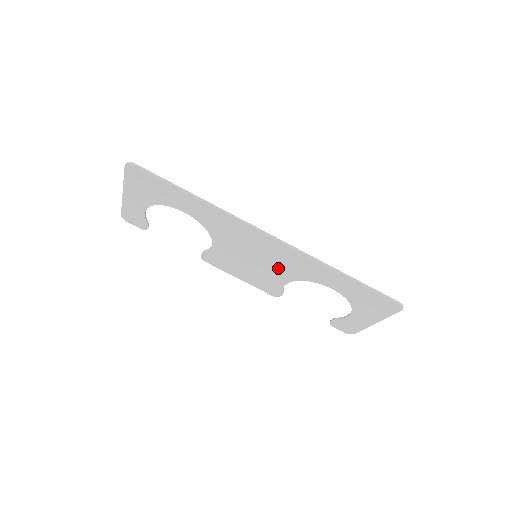
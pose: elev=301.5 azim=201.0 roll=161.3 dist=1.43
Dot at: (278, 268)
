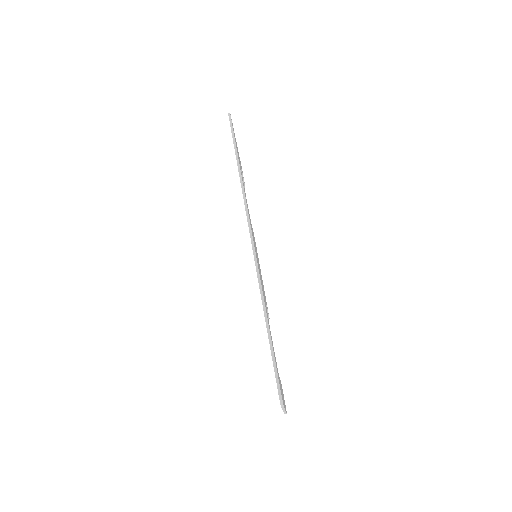
Dot at: occluded
